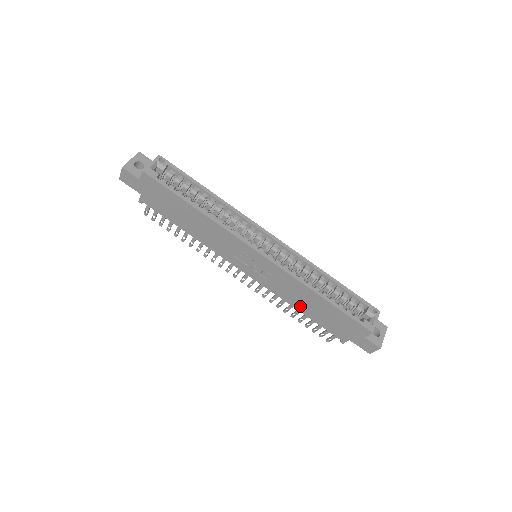
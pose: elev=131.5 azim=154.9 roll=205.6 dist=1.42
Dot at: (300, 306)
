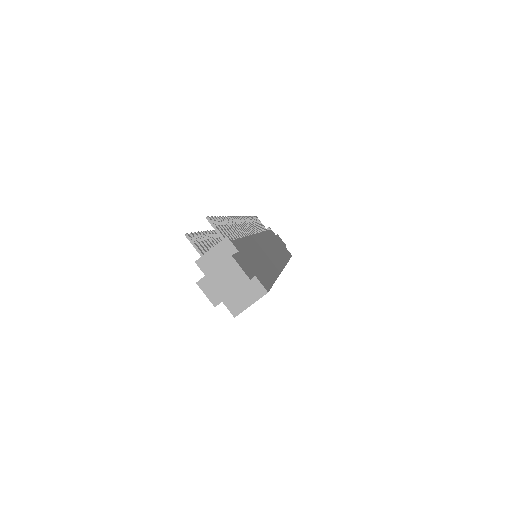
Dot at: occluded
